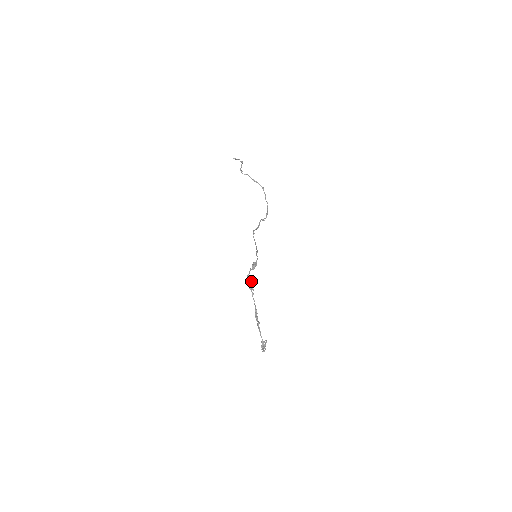
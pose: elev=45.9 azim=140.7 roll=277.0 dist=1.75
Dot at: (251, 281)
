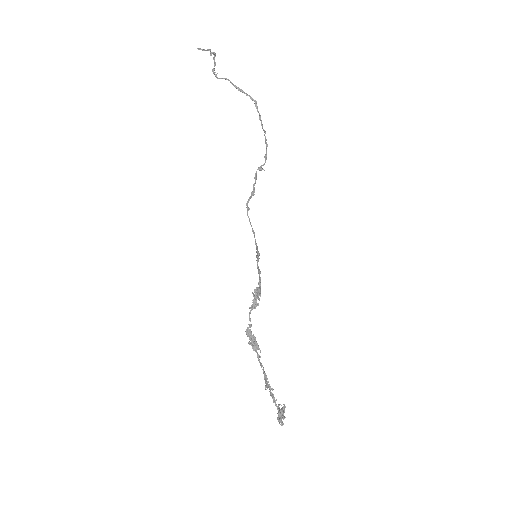
Dot at: (254, 336)
